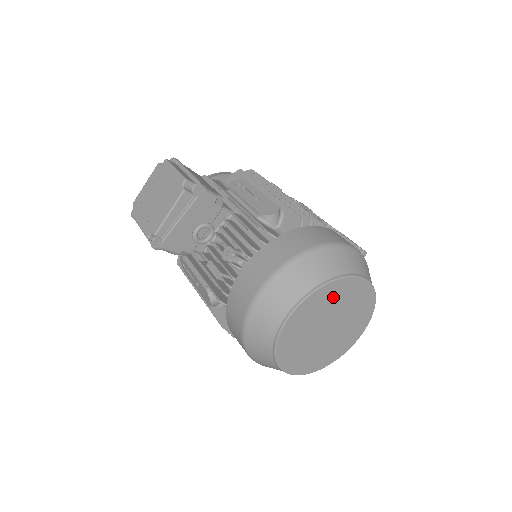
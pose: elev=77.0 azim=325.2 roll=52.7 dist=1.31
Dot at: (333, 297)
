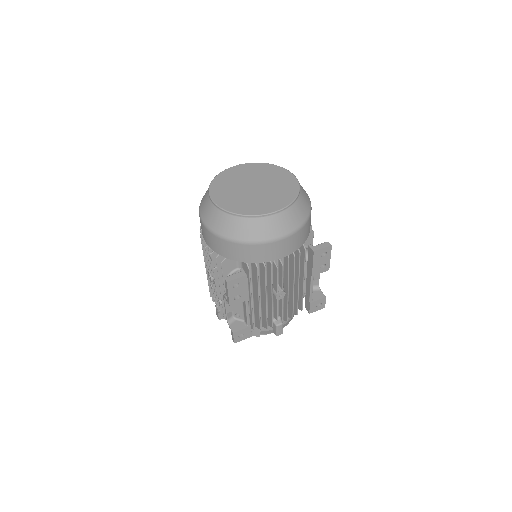
Dot at: (267, 172)
